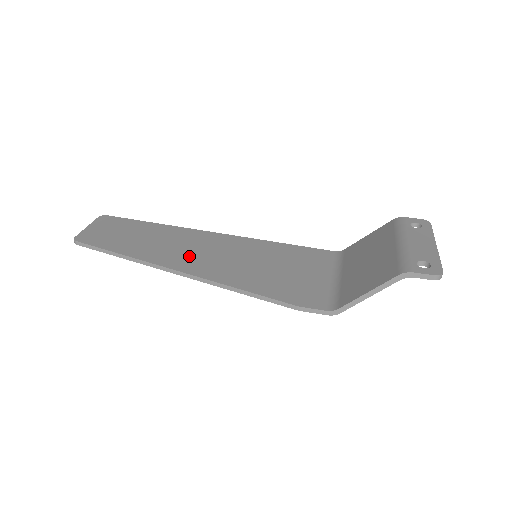
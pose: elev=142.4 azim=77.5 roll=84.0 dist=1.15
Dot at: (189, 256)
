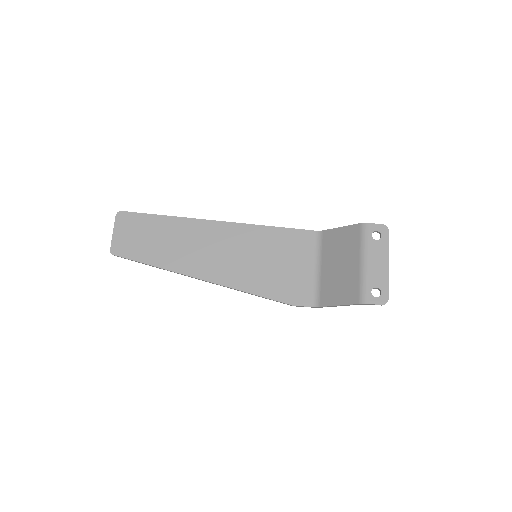
Dot at: (205, 259)
